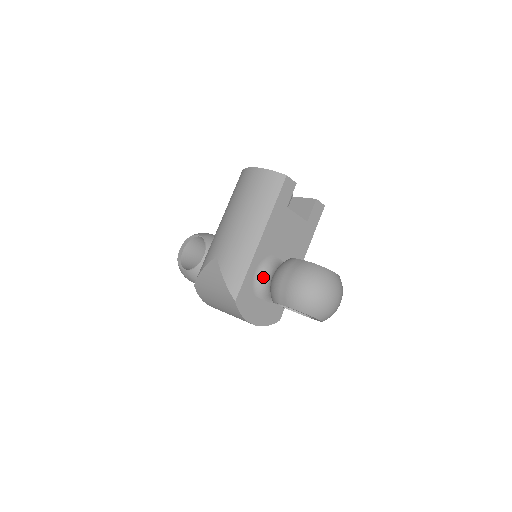
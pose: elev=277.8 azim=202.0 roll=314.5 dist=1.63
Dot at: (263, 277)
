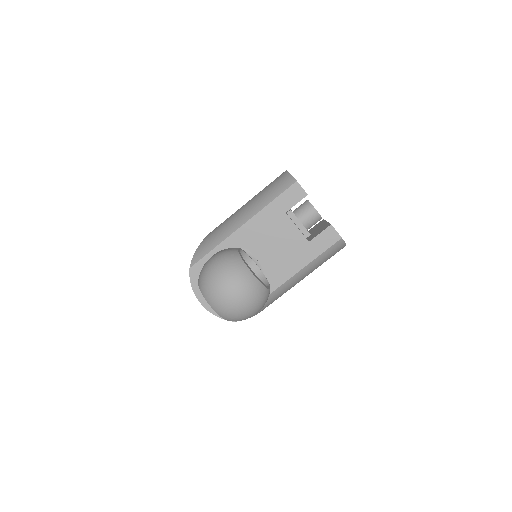
Dot at: occluded
